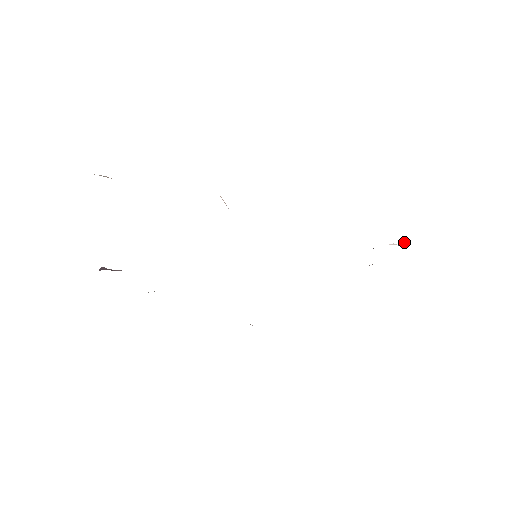
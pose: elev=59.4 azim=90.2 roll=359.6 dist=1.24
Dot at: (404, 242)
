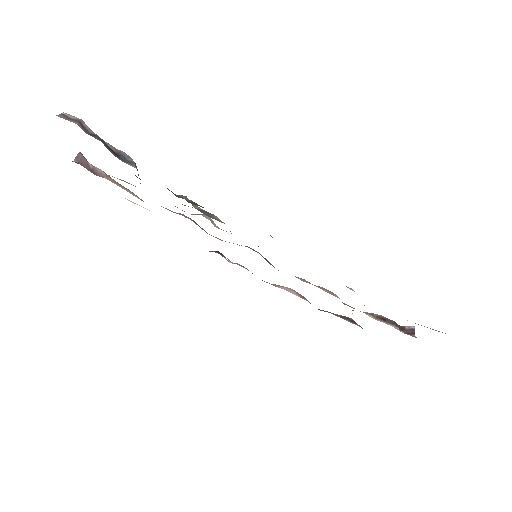
Dot at: (412, 329)
